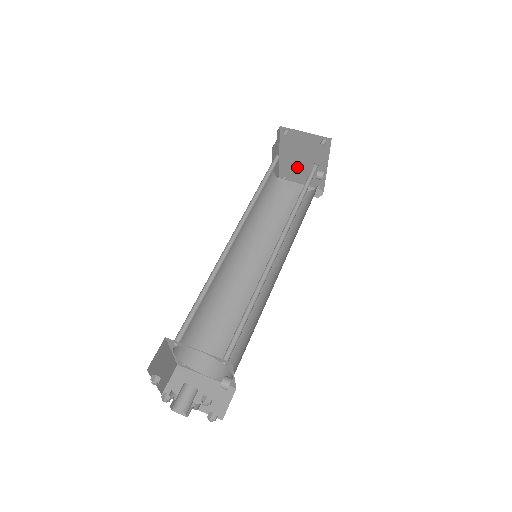
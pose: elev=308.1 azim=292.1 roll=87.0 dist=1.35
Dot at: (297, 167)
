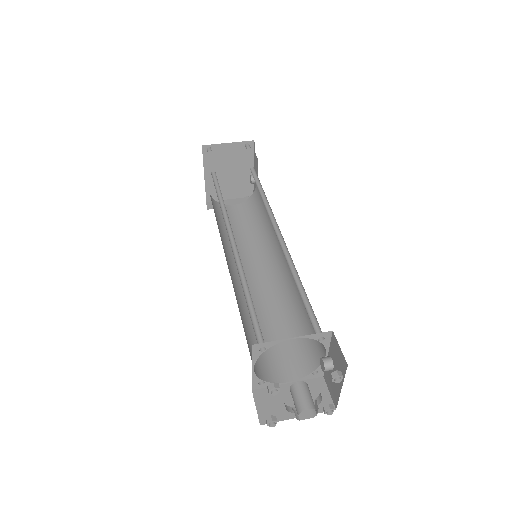
Dot at: (224, 184)
